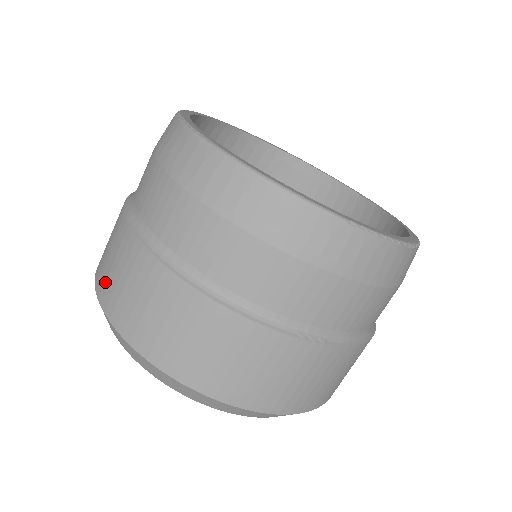
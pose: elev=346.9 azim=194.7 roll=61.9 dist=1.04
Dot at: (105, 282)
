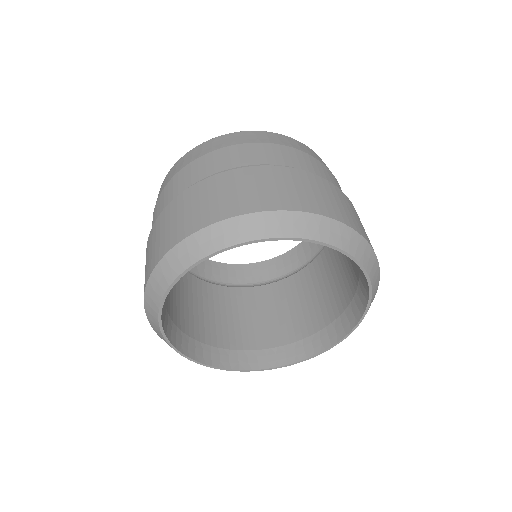
Dot at: (193, 220)
